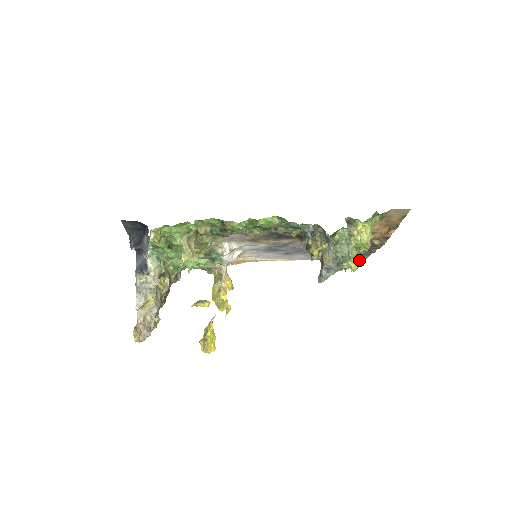
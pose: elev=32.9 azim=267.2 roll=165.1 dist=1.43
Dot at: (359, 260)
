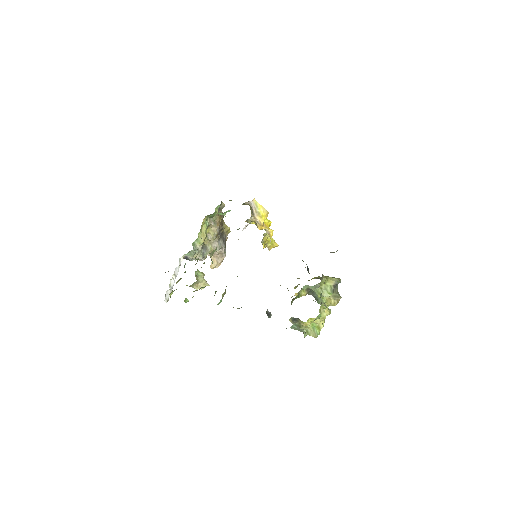
Dot at: (330, 305)
